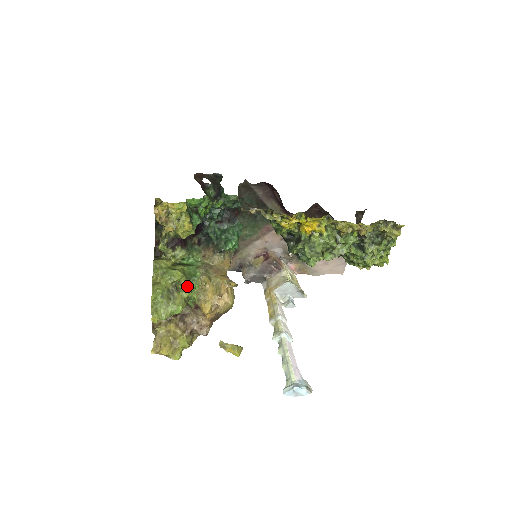
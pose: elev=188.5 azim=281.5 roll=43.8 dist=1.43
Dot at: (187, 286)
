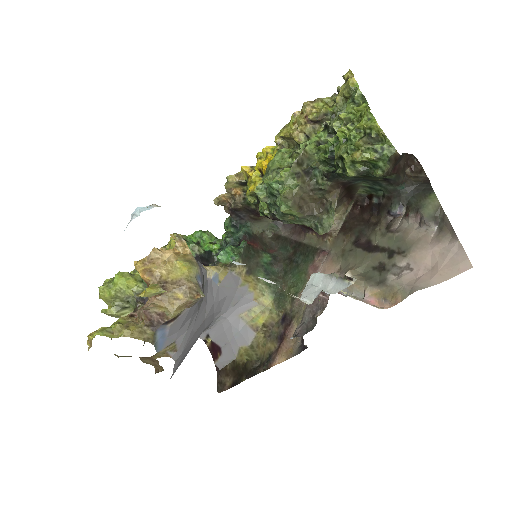
Dot at: occluded
